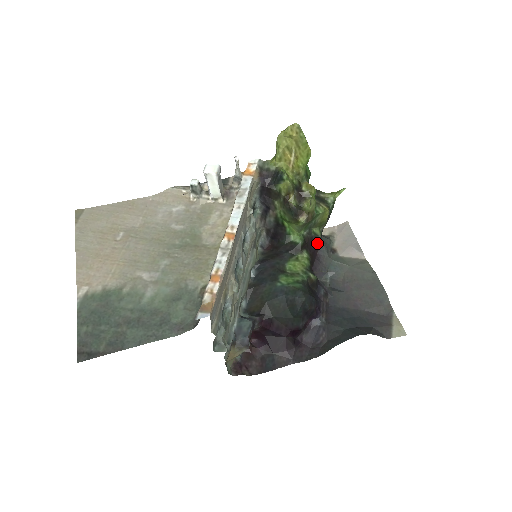
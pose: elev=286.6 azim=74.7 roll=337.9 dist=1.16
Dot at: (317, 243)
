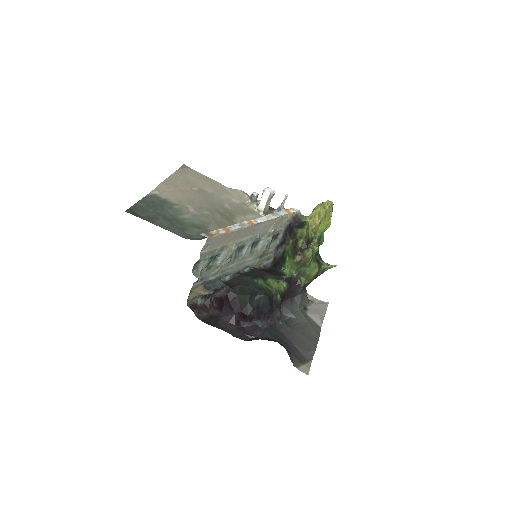
Dot at: (298, 290)
